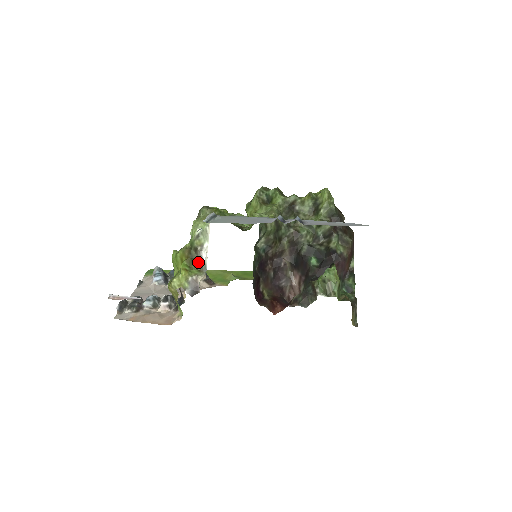
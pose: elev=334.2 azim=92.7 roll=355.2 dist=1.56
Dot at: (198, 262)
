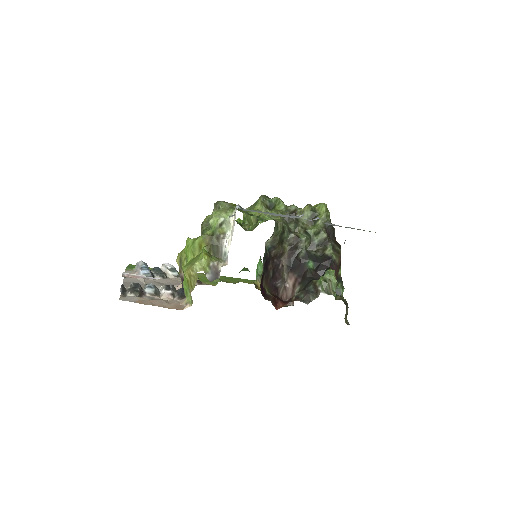
Dot at: (218, 250)
